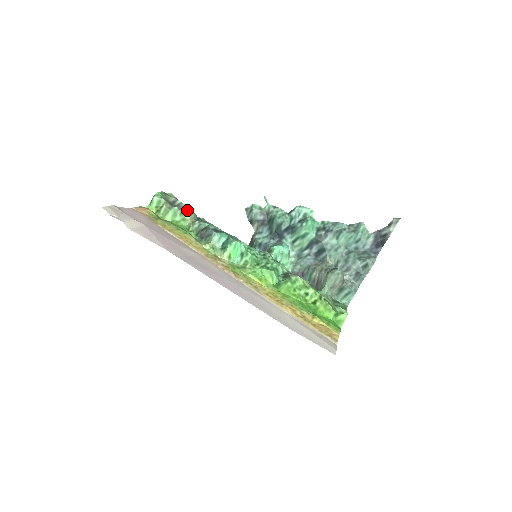
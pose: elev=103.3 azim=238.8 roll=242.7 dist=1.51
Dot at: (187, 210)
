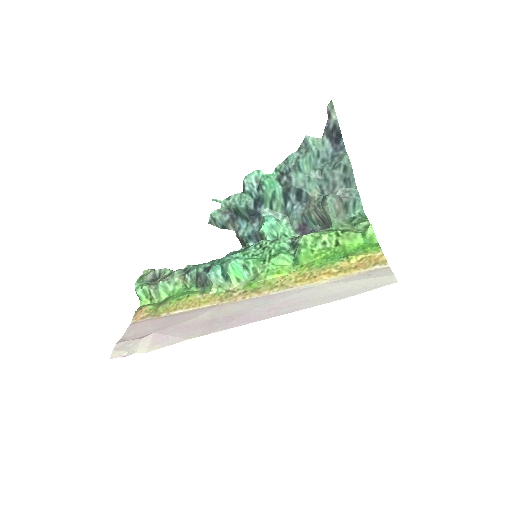
Dot at: (170, 272)
